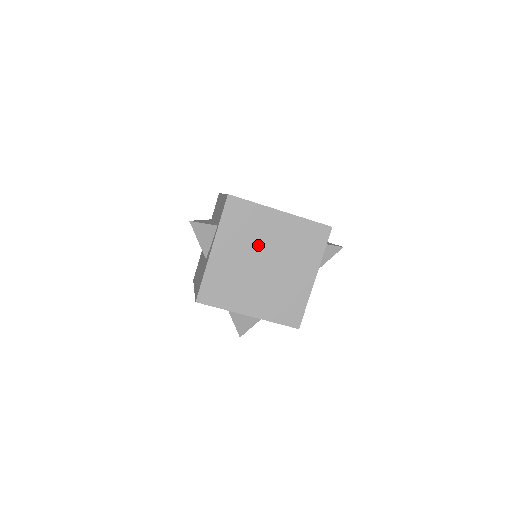
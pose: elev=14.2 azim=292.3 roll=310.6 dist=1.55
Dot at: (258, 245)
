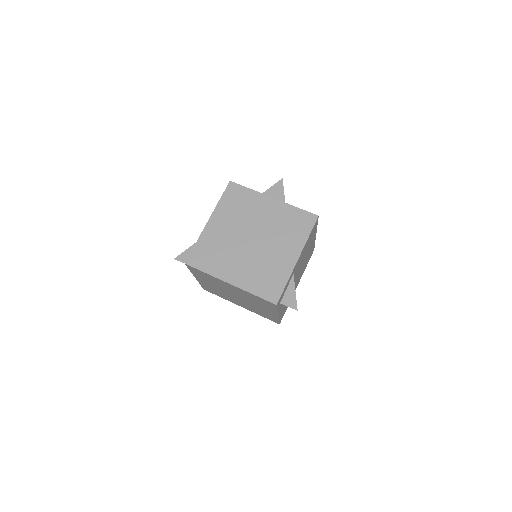
Dot at: (225, 288)
